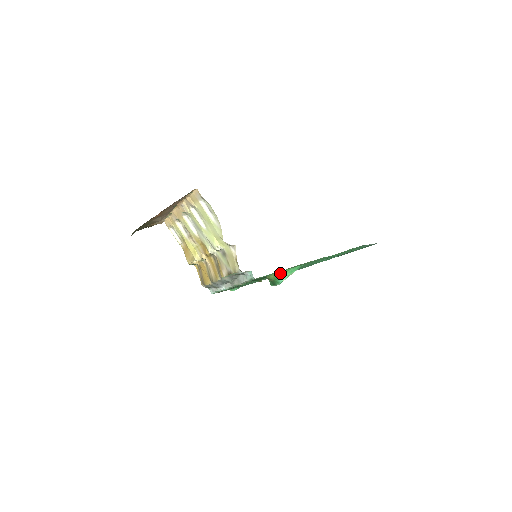
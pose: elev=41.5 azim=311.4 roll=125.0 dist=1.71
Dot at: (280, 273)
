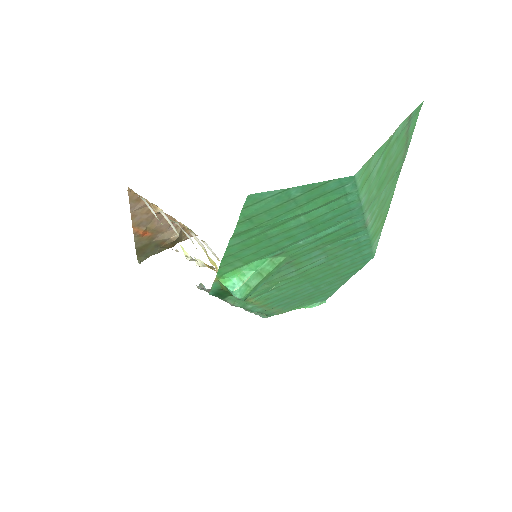
Dot at: (225, 279)
